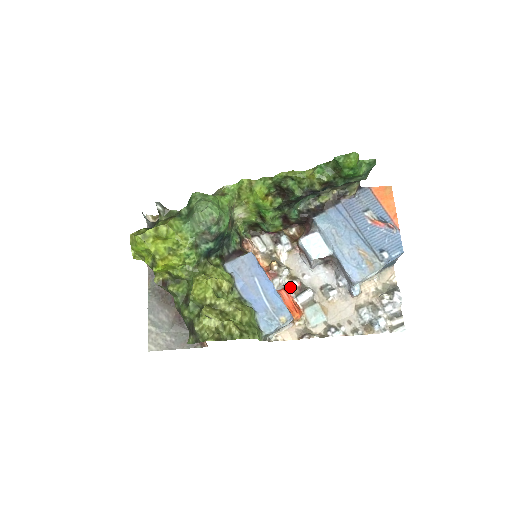
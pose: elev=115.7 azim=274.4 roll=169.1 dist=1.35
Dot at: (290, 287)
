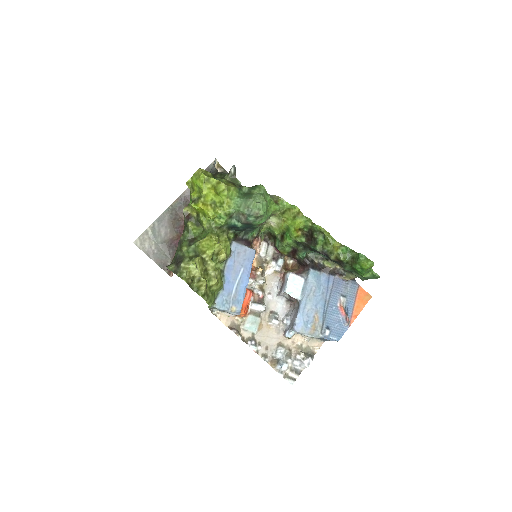
Dot at: (255, 293)
